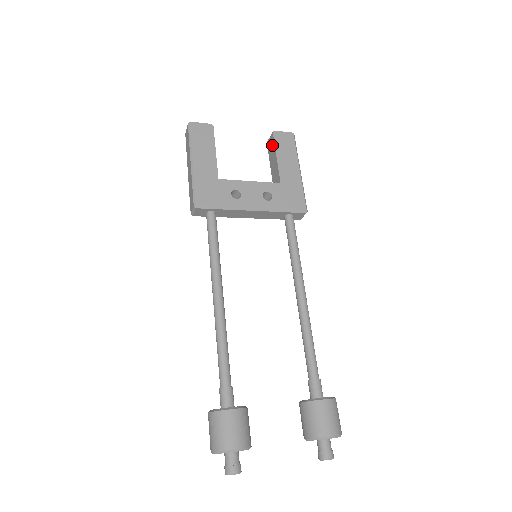
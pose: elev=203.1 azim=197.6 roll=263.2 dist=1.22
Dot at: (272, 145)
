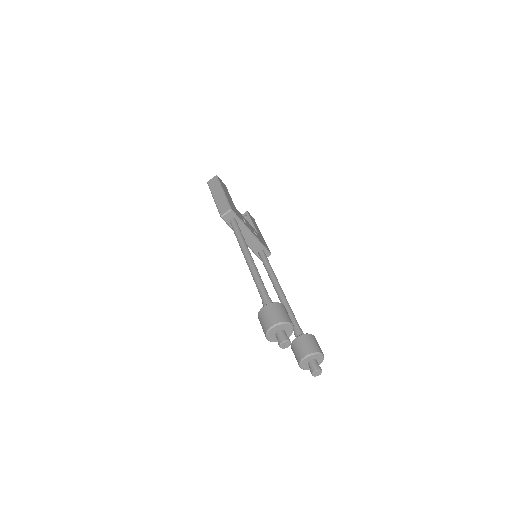
Dot at: (246, 217)
